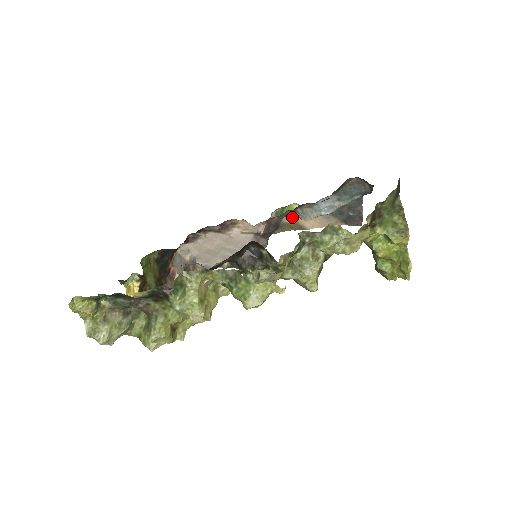
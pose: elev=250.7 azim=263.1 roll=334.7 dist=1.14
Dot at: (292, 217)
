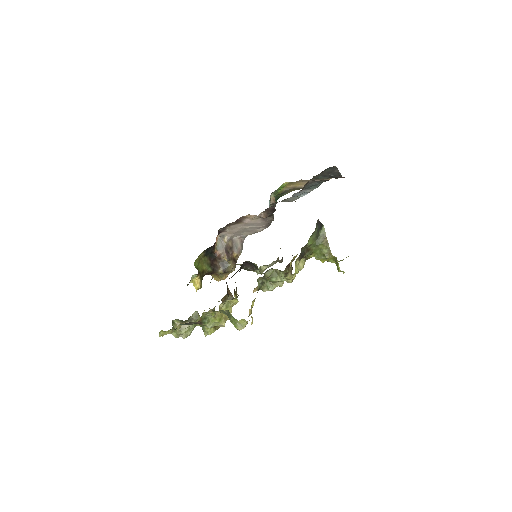
Dot at: (289, 186)
